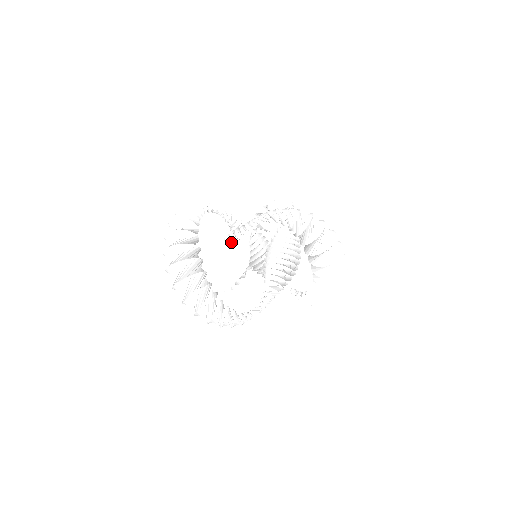
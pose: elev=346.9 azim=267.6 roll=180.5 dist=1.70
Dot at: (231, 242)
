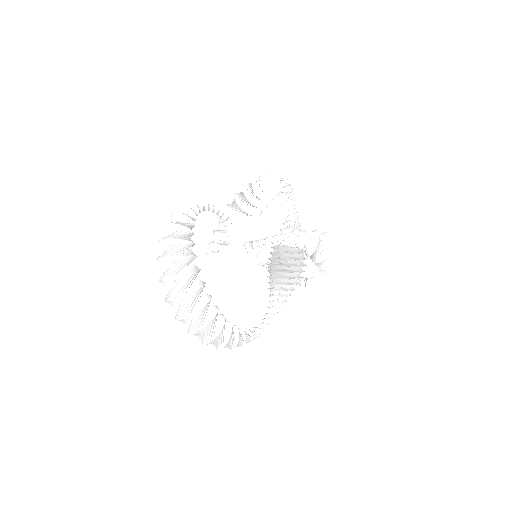
Dot at: (235, 260)
